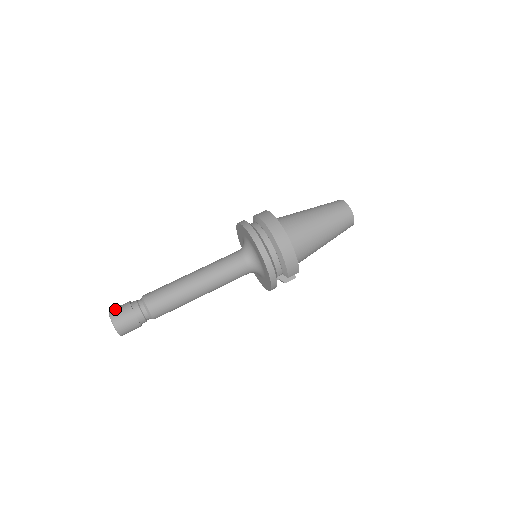
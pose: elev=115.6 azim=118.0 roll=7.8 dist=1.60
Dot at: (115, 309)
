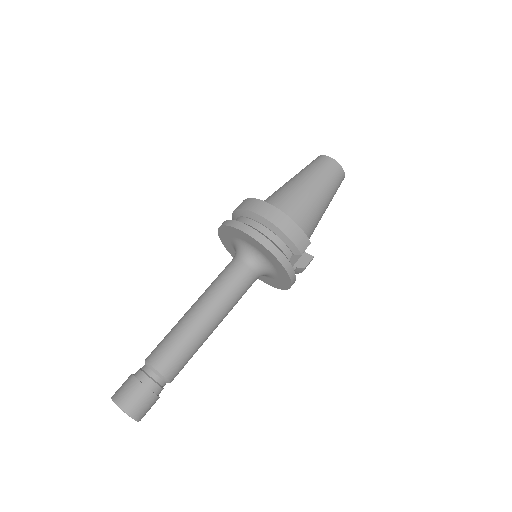
Dot at: (117, 390)
